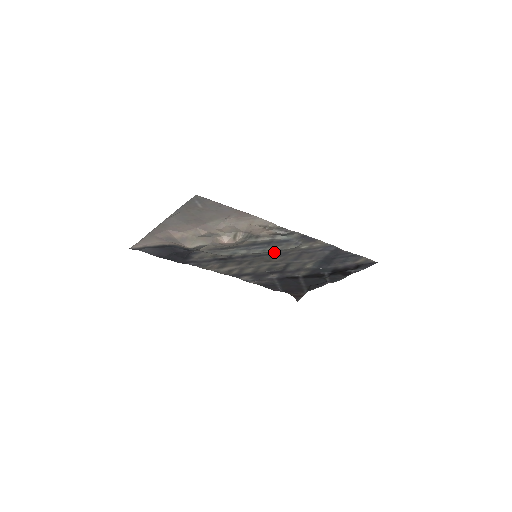
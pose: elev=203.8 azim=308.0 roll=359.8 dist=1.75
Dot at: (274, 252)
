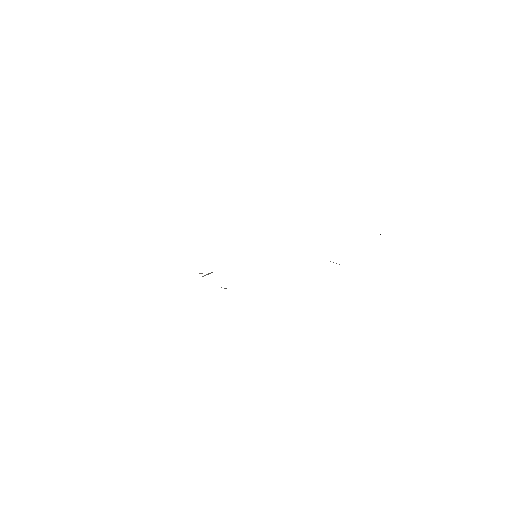
Dot at: occluded
